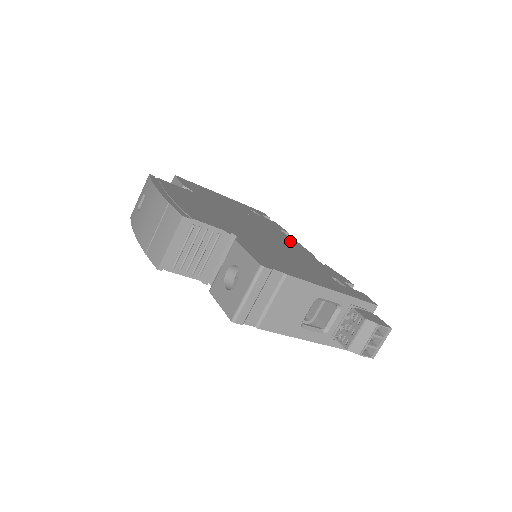
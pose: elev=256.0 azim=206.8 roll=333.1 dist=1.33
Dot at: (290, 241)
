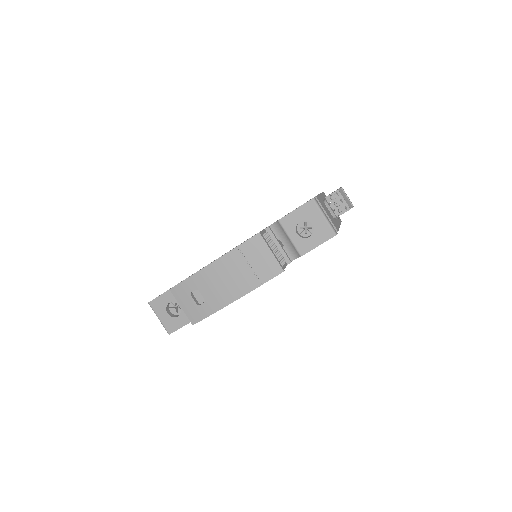
Dot at: occluded
